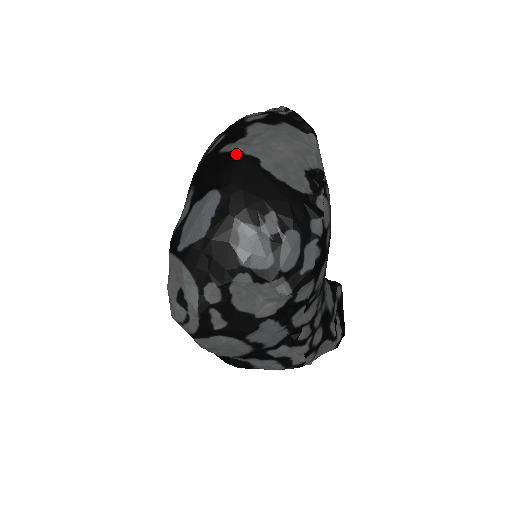
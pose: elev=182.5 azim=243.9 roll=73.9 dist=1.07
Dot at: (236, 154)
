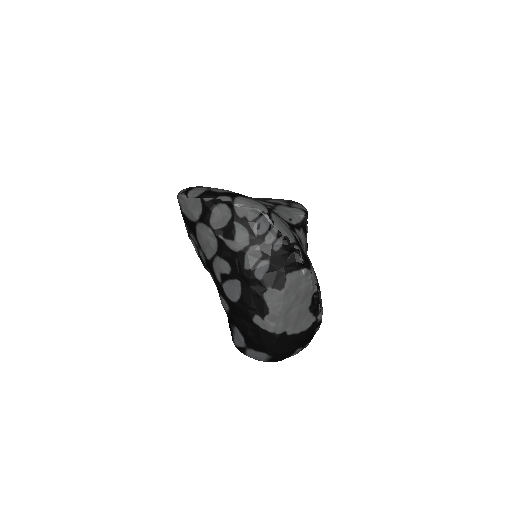
Dot at: (271, 336)
